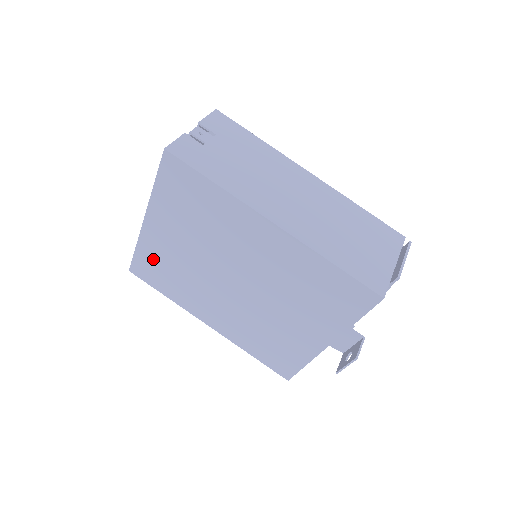
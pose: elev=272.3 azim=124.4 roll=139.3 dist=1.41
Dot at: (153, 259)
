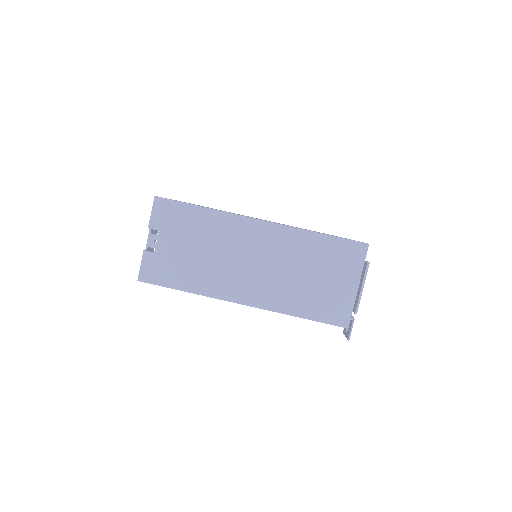
Dot at: occluded
